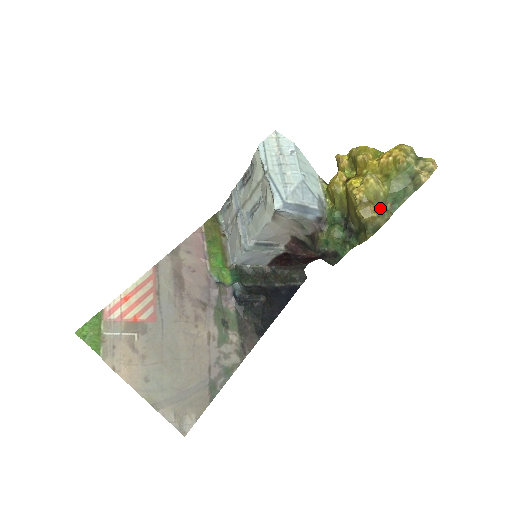
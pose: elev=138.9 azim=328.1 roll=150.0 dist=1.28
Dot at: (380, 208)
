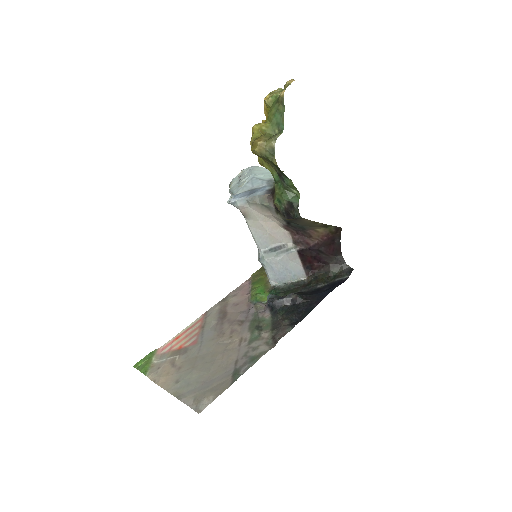
Dot at: (267, 137)
